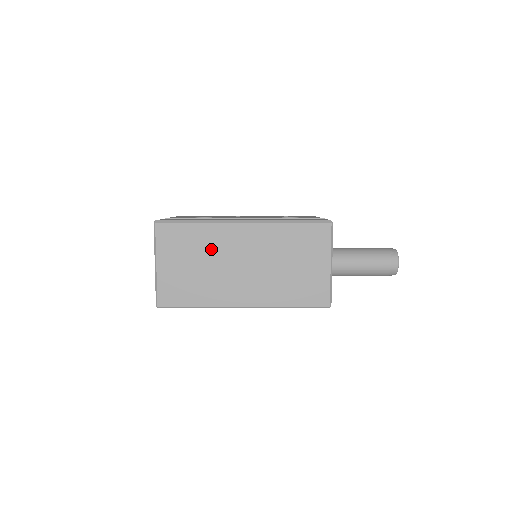
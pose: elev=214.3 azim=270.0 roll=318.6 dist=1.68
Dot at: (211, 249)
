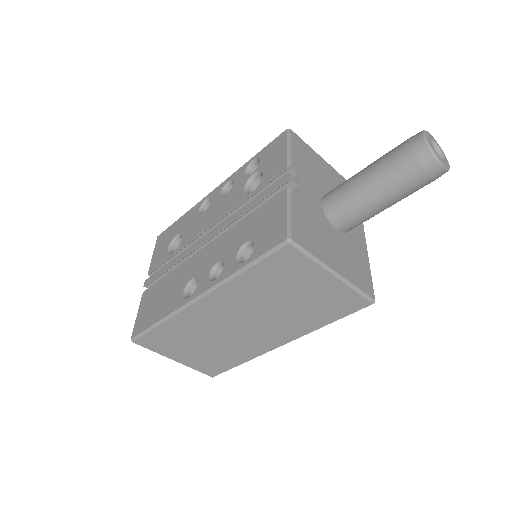
Dot at: (199, 331)
